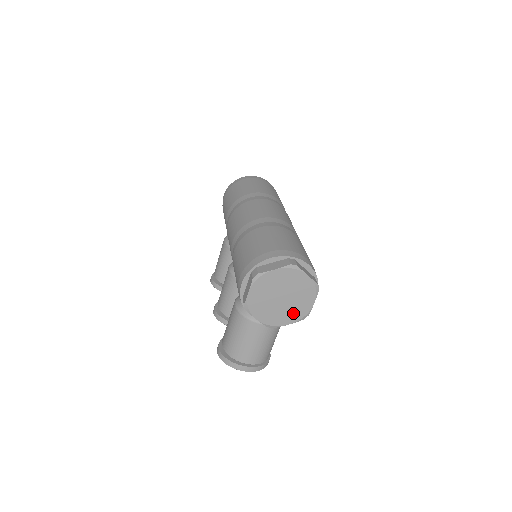
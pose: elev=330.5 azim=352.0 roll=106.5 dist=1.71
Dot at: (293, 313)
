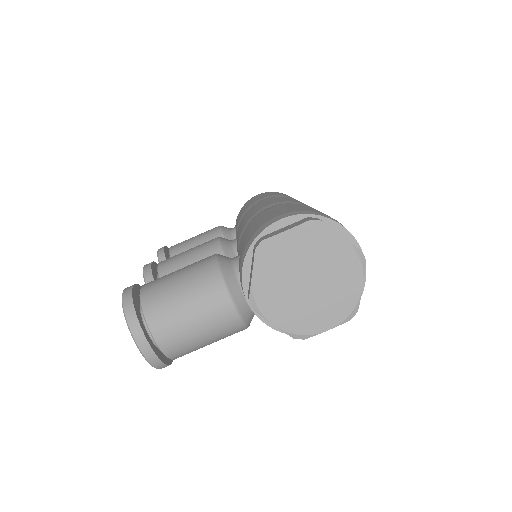
Dot at: (295, 316)
